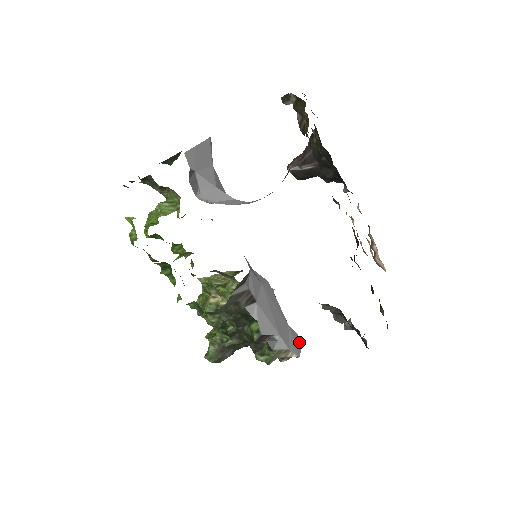
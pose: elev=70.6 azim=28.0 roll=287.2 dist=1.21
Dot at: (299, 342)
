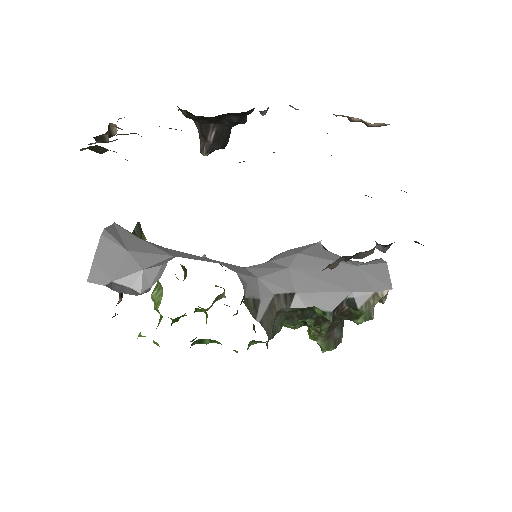
Dot at: (383, 270)
